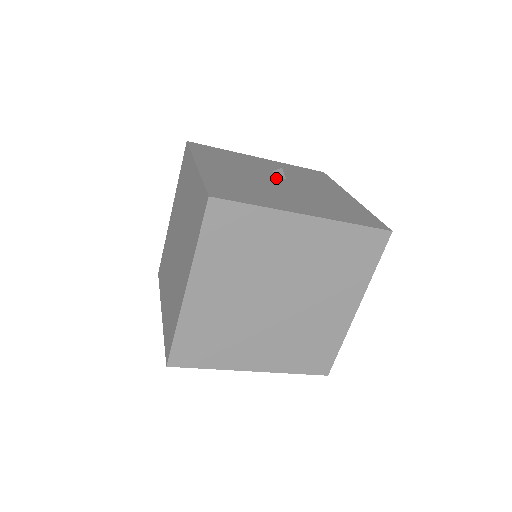
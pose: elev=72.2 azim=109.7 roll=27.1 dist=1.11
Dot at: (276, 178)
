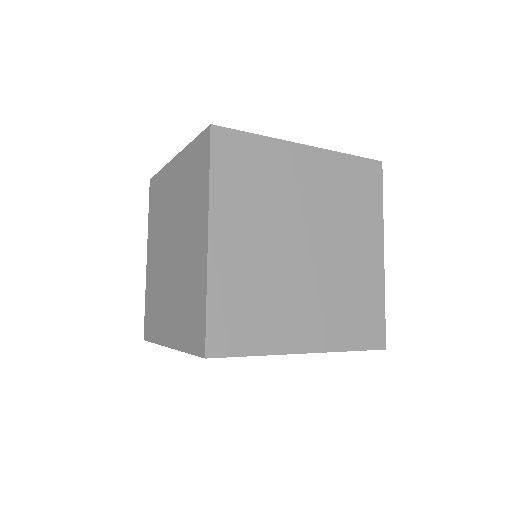
Dot at: occluded
